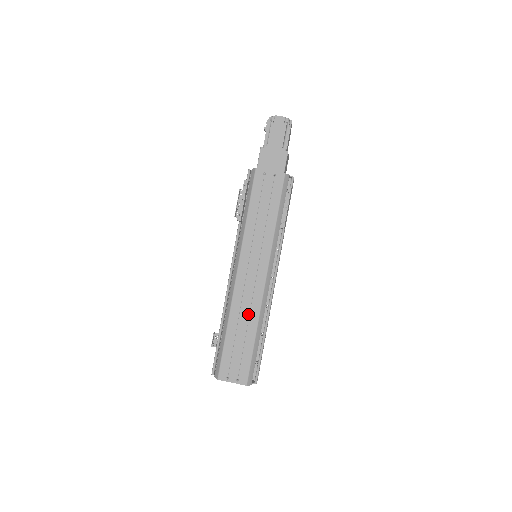
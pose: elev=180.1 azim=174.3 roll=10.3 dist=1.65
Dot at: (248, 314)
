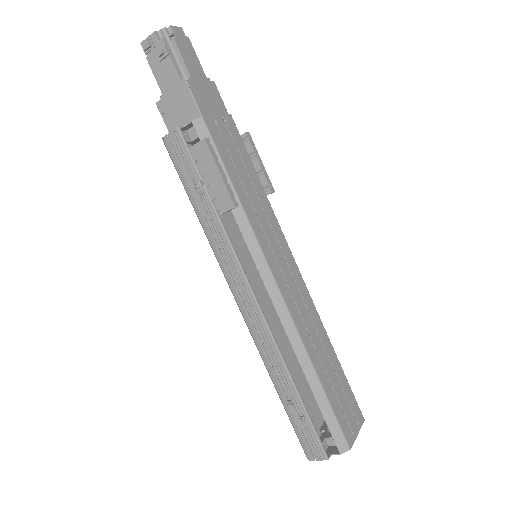
Dot at: (316, 332)
